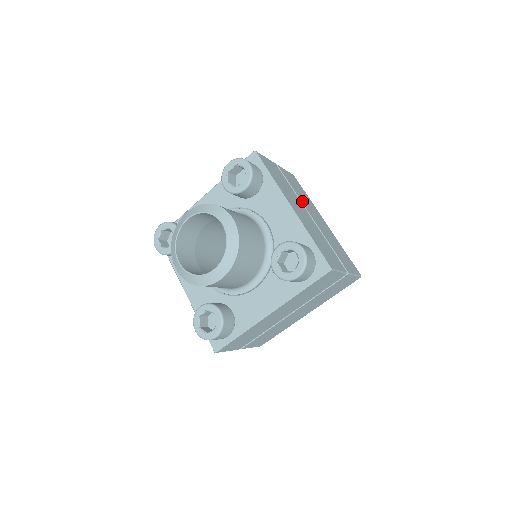
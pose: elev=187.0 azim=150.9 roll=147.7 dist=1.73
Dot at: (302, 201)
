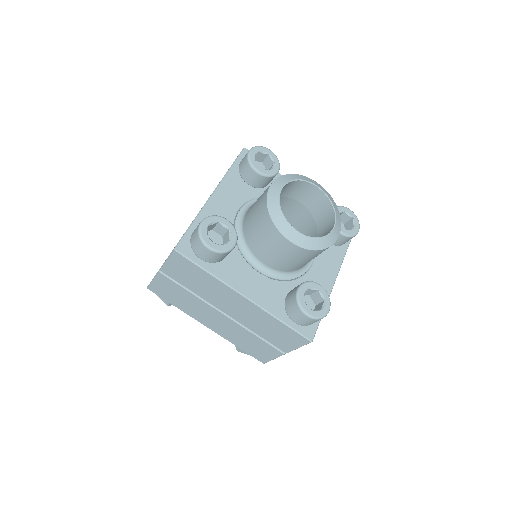
Dot at: occluded
